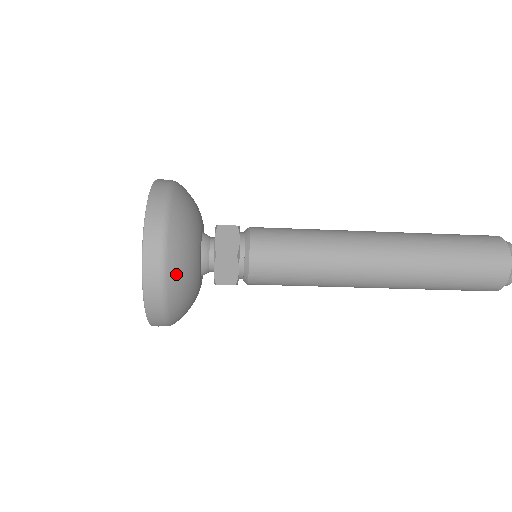
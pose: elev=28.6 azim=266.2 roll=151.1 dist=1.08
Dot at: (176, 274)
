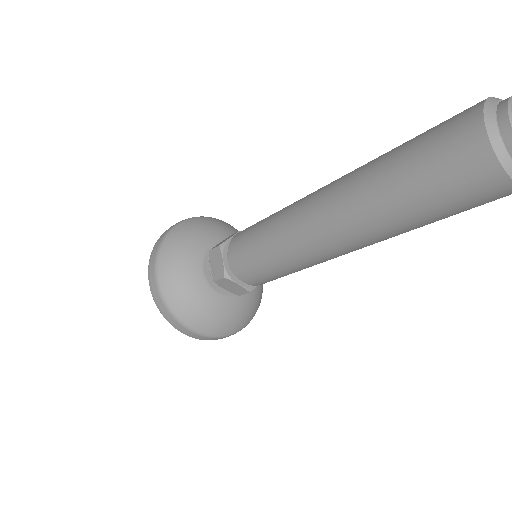
Dot at: (167, 260)
